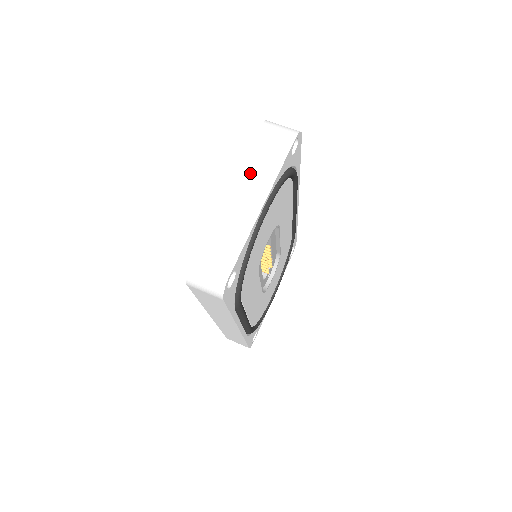
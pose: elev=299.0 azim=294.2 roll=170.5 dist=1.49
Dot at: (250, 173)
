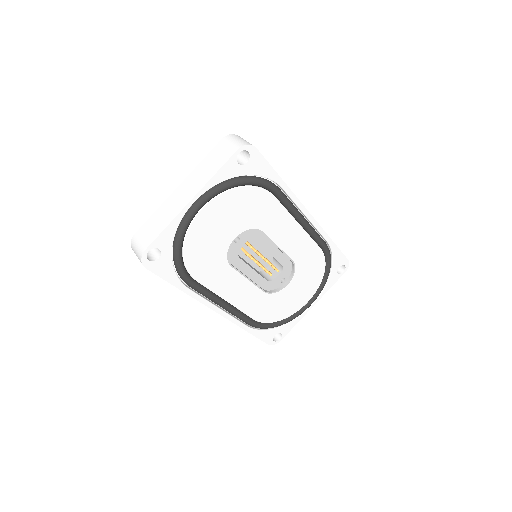
Dot at: (196, 175)
